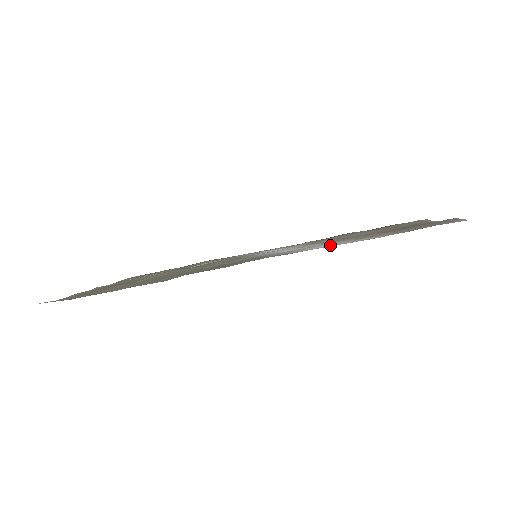
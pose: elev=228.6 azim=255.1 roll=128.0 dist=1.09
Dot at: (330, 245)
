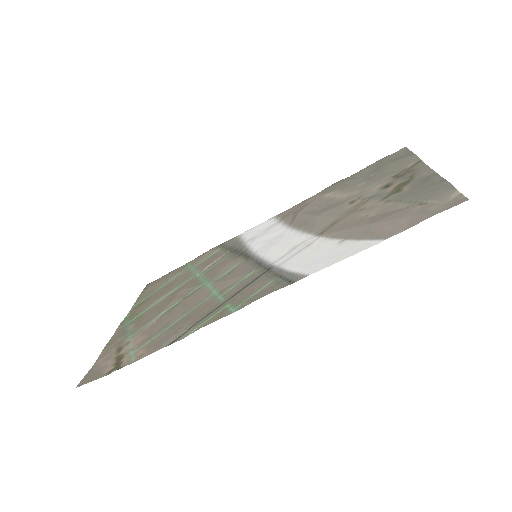
Dot at: (328, 255)
